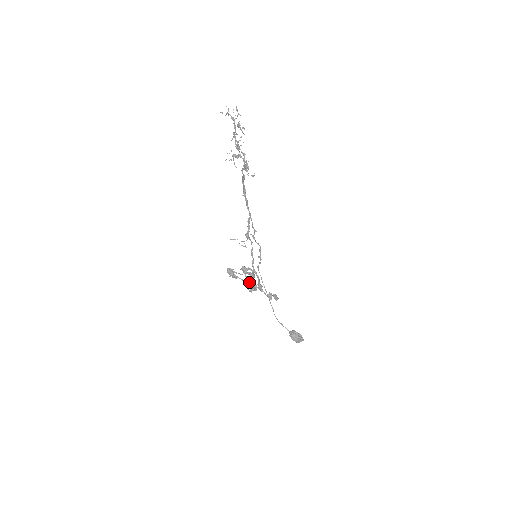
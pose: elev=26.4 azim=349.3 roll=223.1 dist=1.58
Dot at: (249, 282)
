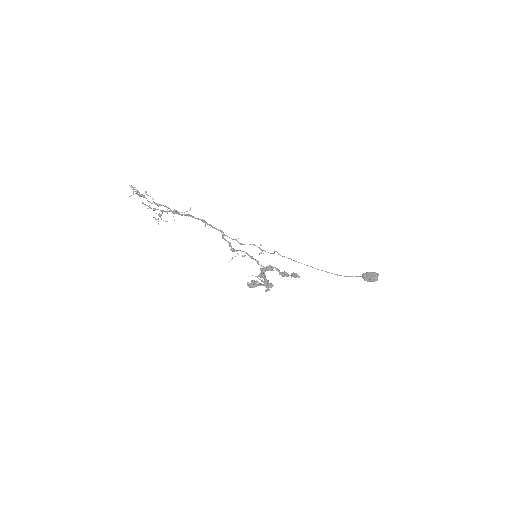
Dot at: (259, 285)
